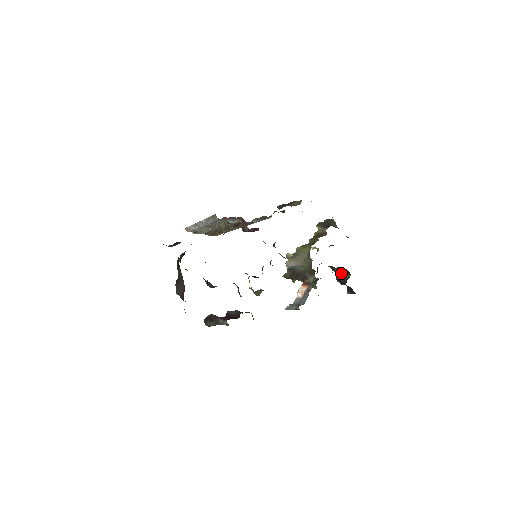
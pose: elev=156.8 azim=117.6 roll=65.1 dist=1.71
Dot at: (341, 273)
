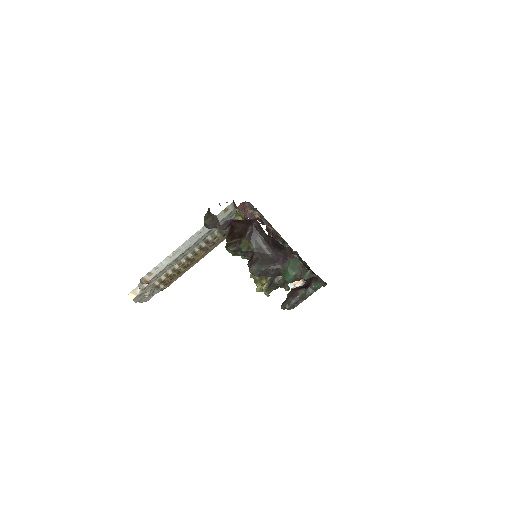
Dot at: occluded
